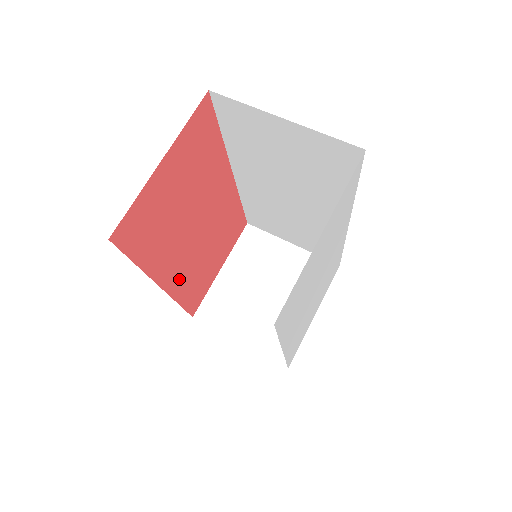
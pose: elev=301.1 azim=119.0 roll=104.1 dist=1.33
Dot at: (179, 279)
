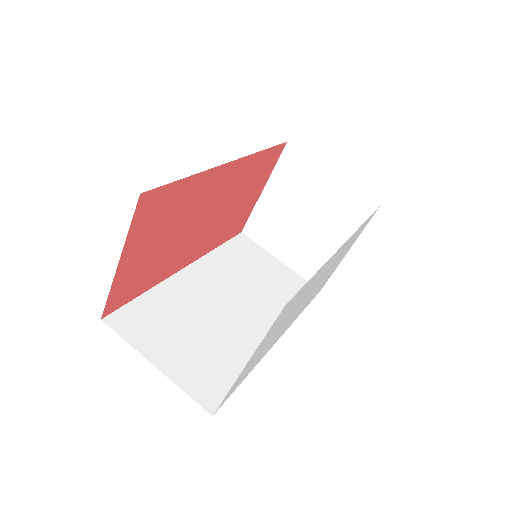
Dot at: (204, 246)
